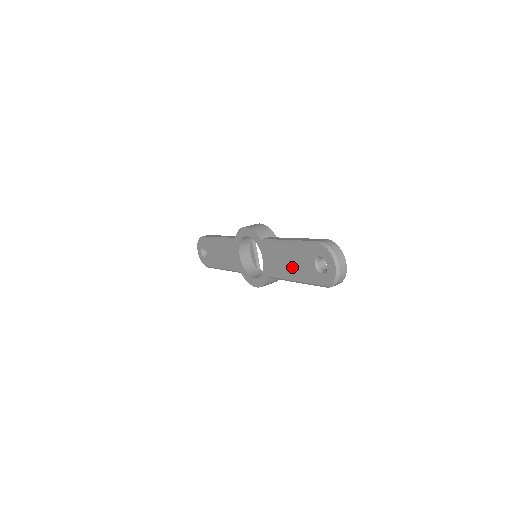
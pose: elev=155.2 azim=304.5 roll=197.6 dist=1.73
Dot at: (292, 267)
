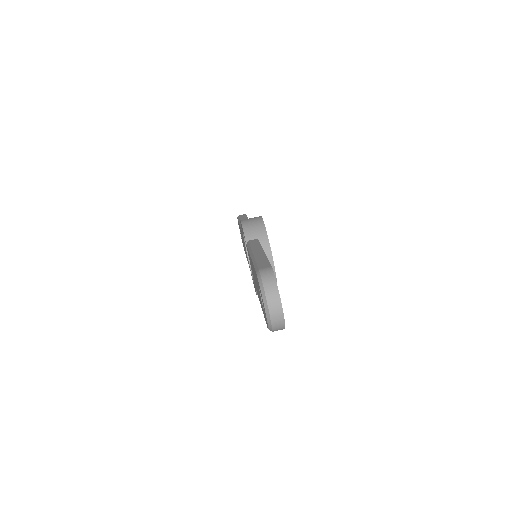
Dot at: (257, 288)
